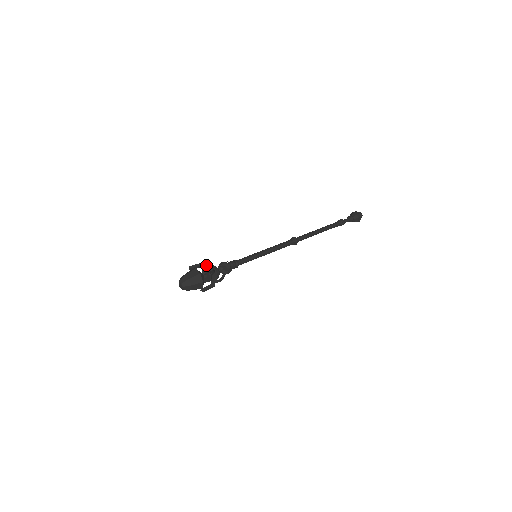
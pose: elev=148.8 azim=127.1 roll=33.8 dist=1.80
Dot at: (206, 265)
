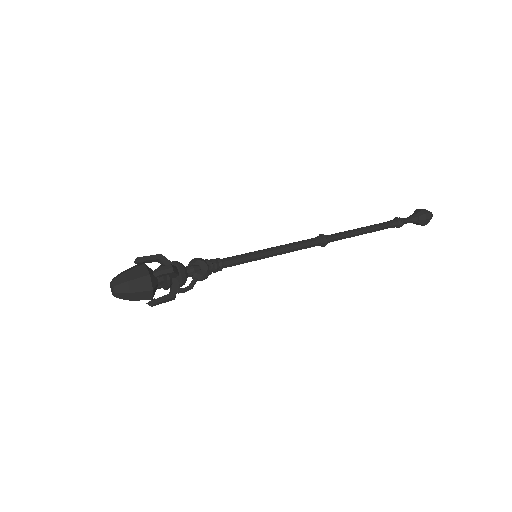
Dot at: (166, 259)
